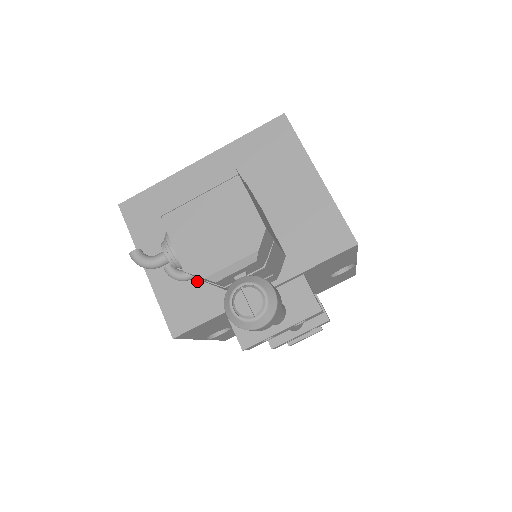
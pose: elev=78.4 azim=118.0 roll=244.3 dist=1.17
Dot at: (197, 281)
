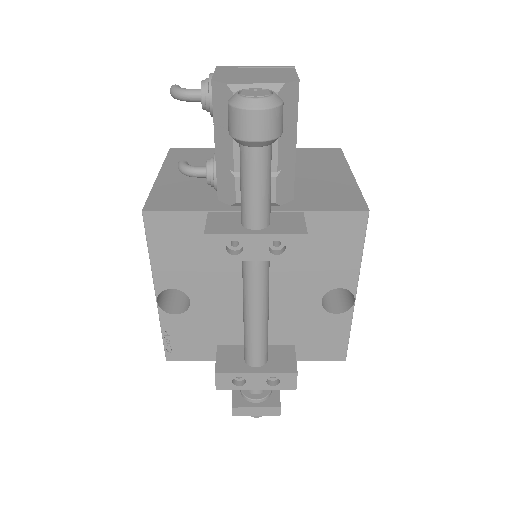
Dot at: (198, 191)
